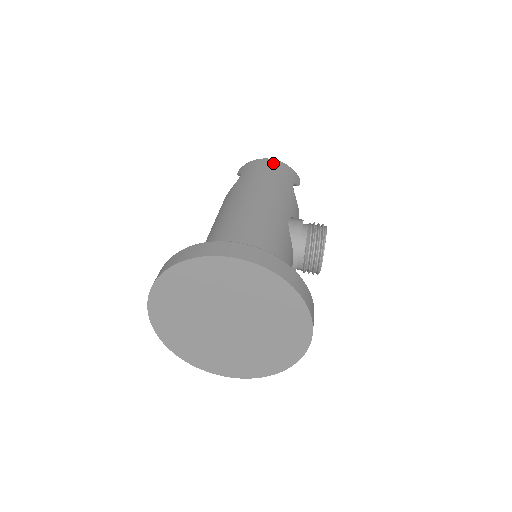
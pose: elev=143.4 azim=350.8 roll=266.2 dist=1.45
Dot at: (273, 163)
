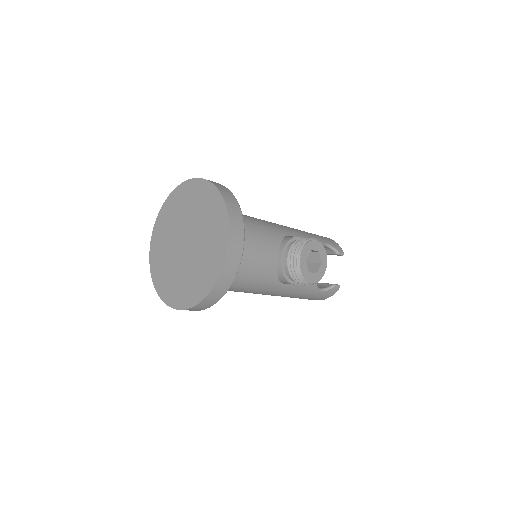
Dot at: occluded
